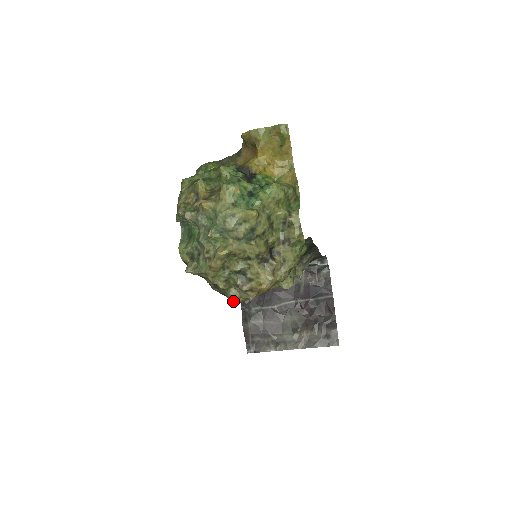
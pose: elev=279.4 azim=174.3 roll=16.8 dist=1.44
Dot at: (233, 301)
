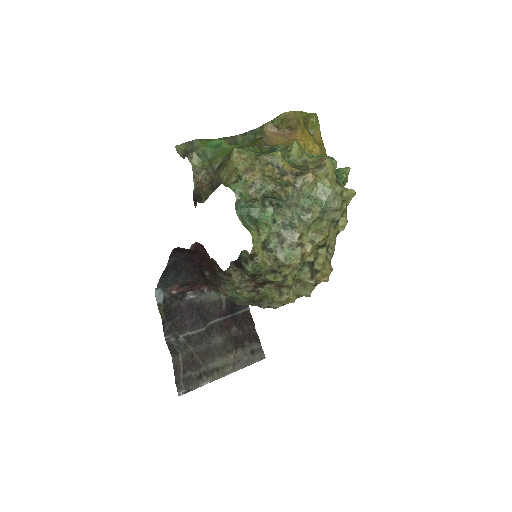
Dot at: (284, 302)
